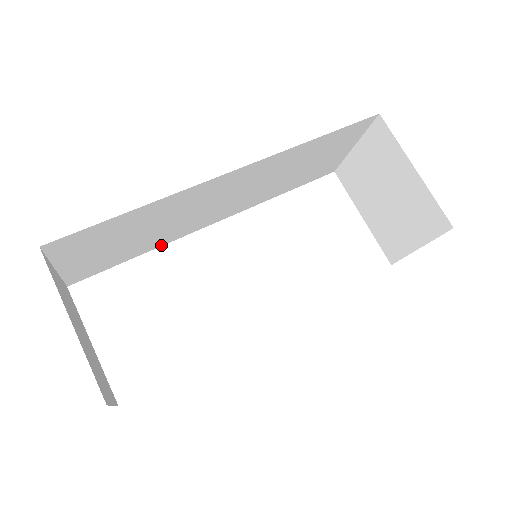
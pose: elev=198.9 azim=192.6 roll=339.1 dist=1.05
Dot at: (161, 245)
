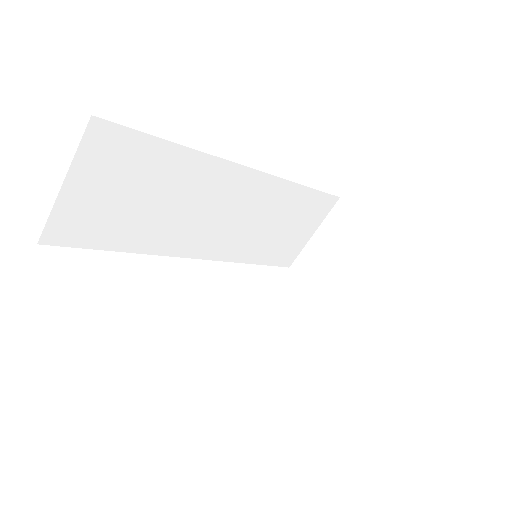
Dot at: (144, 252)
